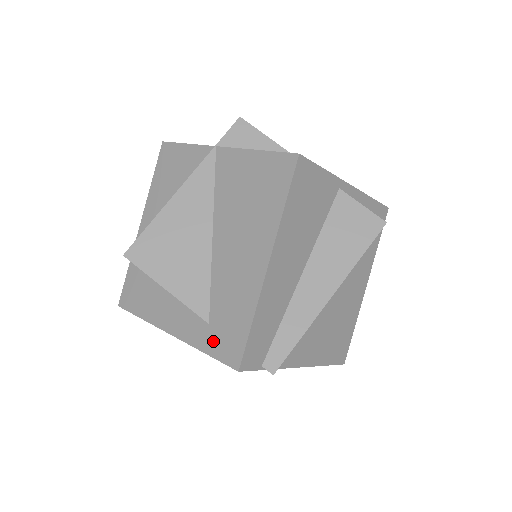
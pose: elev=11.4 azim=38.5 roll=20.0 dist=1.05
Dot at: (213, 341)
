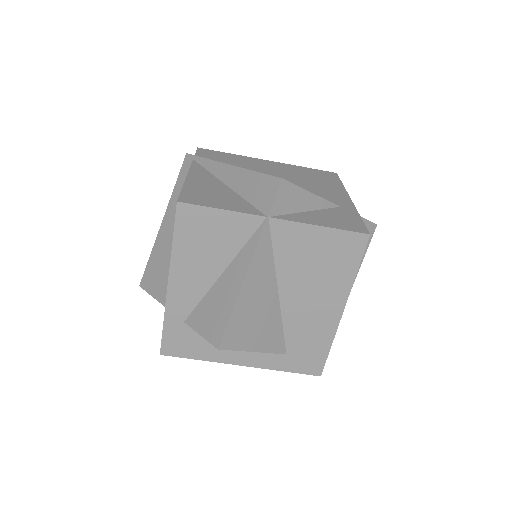
Dot at: (293, 364)
